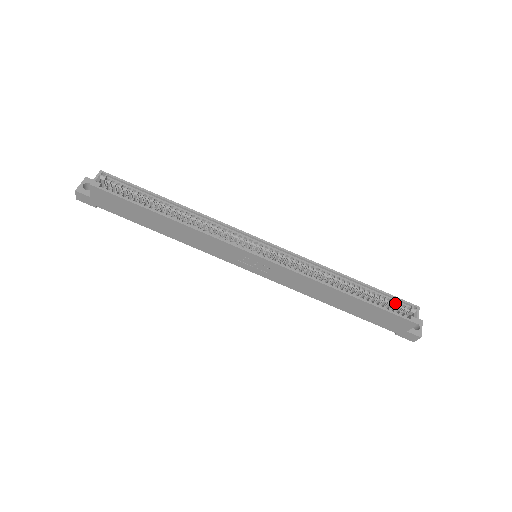
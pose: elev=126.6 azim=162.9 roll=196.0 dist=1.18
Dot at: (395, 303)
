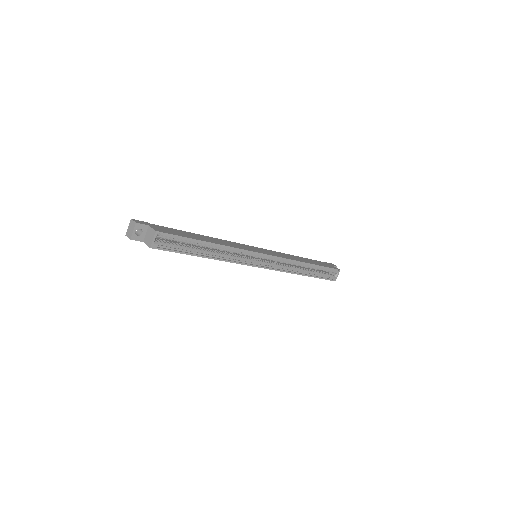
Dot at: (328, 271)
